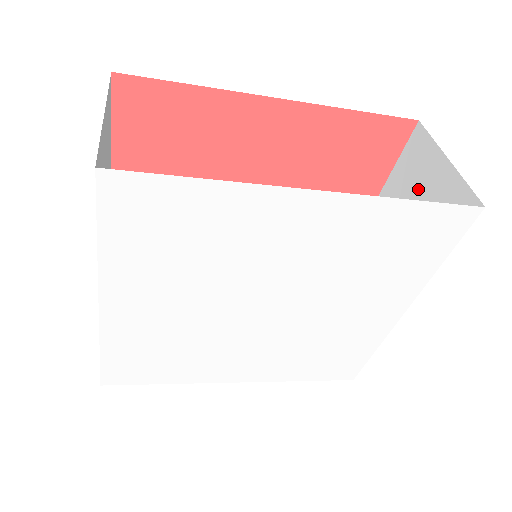
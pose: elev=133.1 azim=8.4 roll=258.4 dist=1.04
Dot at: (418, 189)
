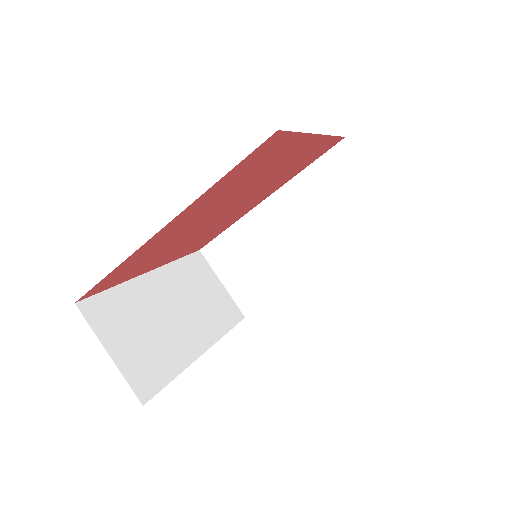
Dot at: occluded
